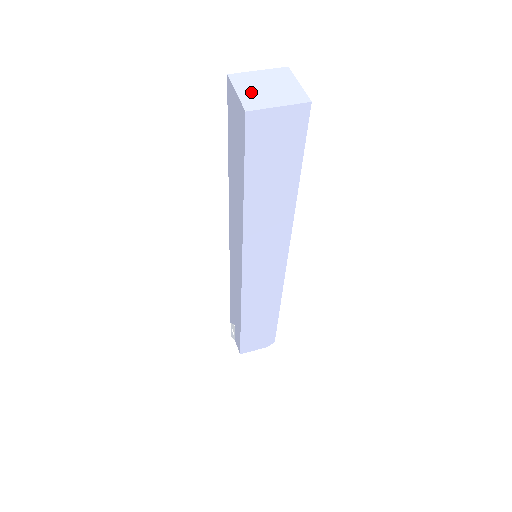
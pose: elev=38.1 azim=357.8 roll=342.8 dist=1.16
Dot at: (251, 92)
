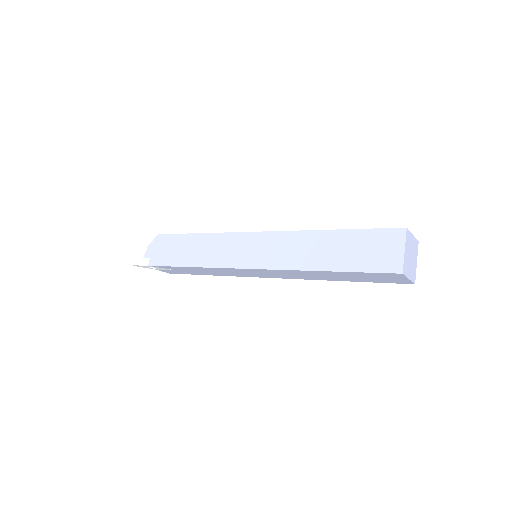
Dot at: (411, 270)
